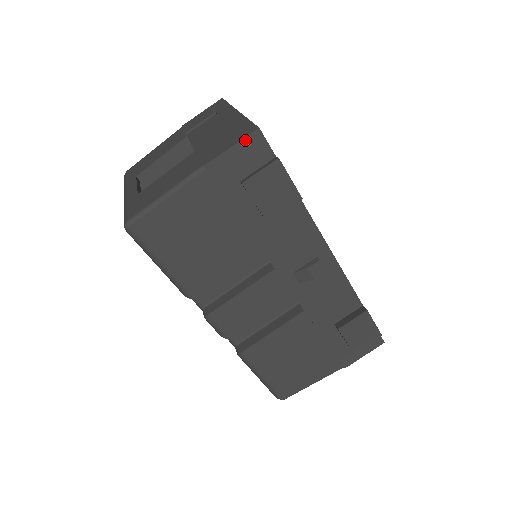
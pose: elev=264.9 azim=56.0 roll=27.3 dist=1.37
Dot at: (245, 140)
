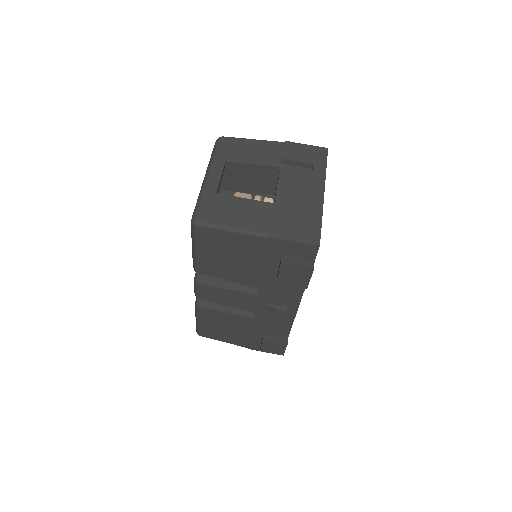
Dot at: (306, 244)
